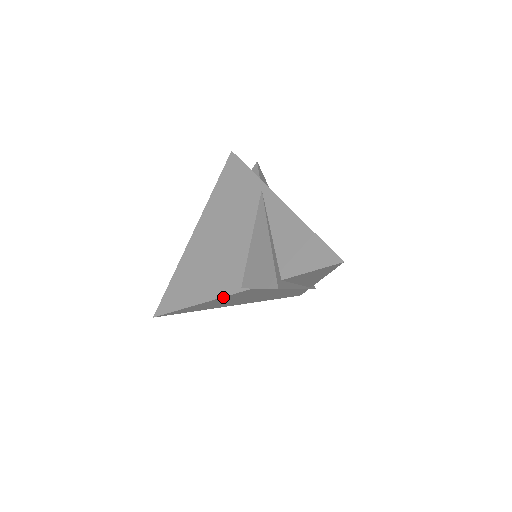
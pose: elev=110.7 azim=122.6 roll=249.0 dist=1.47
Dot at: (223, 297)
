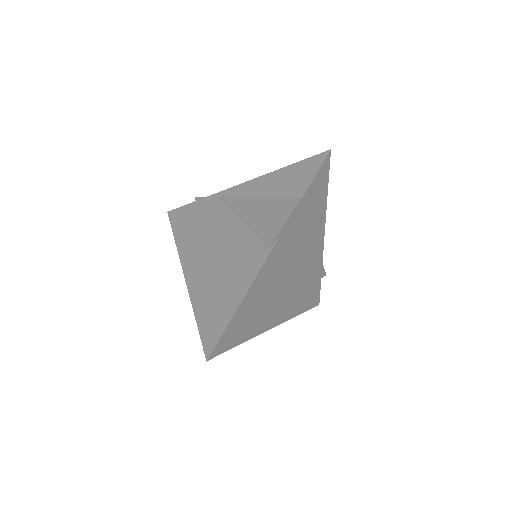
Dot at: (260, 272)
